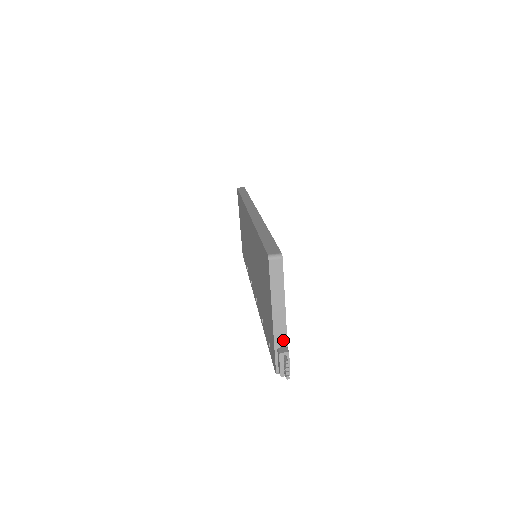
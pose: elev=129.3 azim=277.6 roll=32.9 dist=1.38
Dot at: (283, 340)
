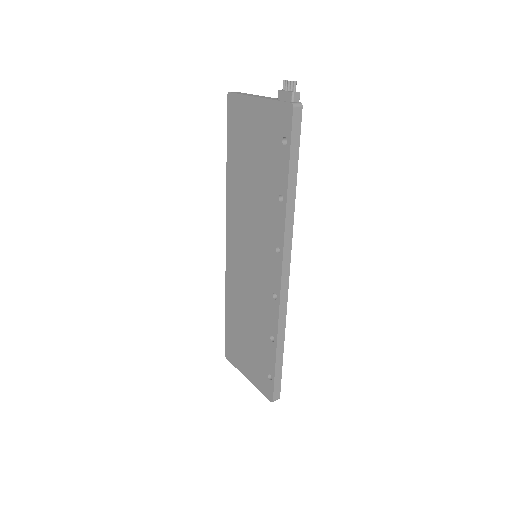
Dot at: occluded
